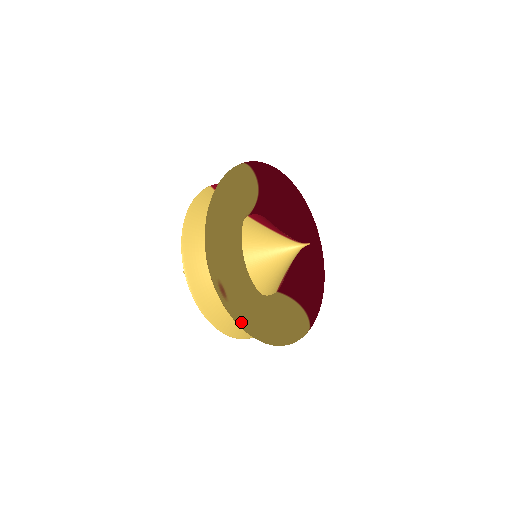
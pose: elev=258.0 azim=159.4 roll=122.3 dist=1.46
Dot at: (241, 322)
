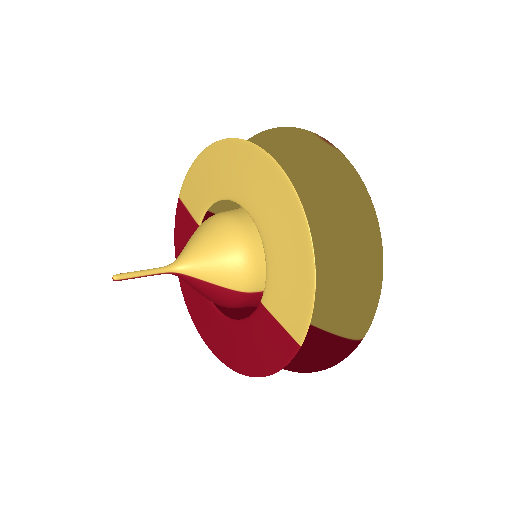
Dot at: (357, 175)
